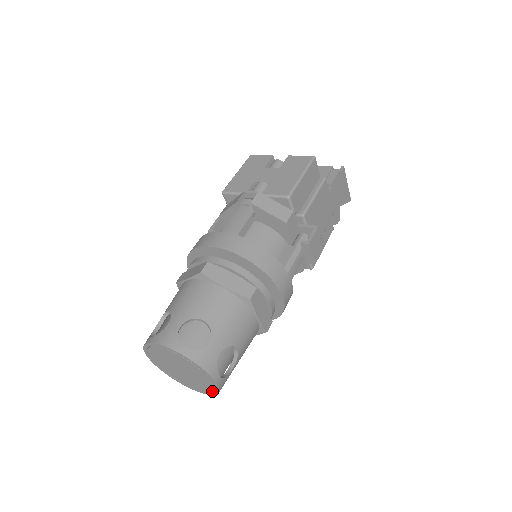
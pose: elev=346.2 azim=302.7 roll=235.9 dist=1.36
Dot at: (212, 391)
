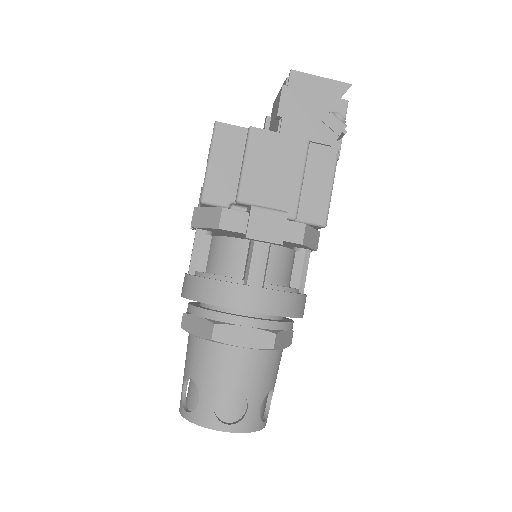
Dot at: occluded
